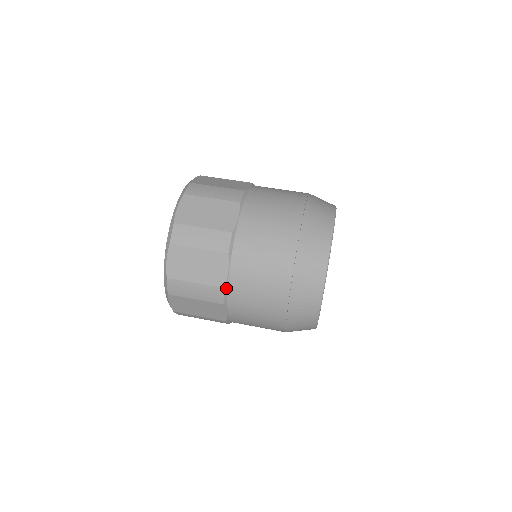
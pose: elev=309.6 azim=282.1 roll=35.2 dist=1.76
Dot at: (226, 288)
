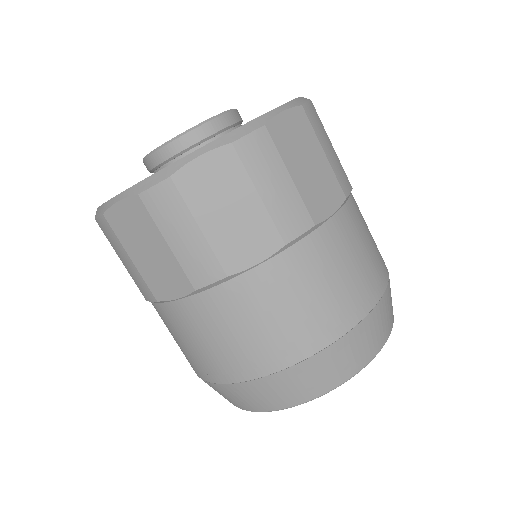
Dot at: (228, 278)
